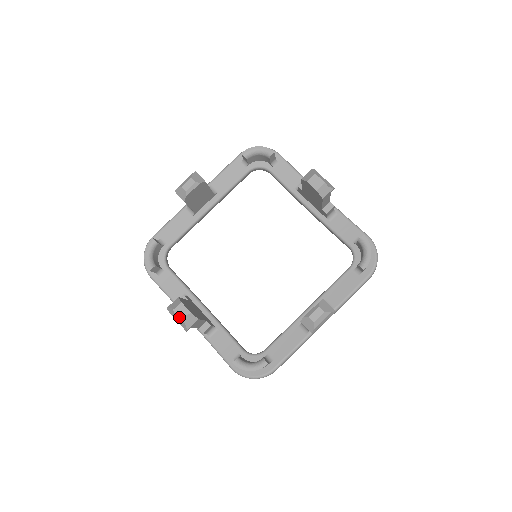
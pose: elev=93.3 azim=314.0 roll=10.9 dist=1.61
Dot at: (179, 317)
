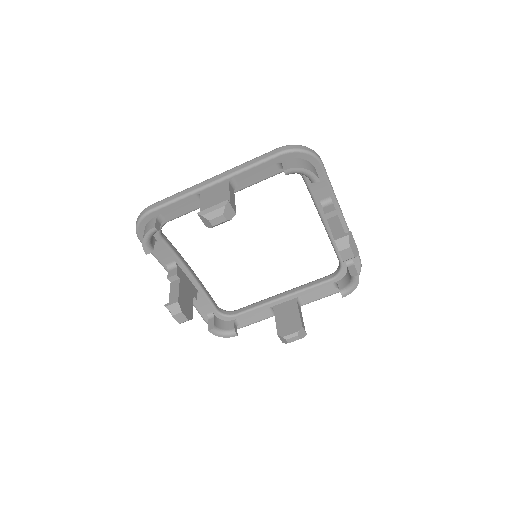
Dot at: (177, 321)
